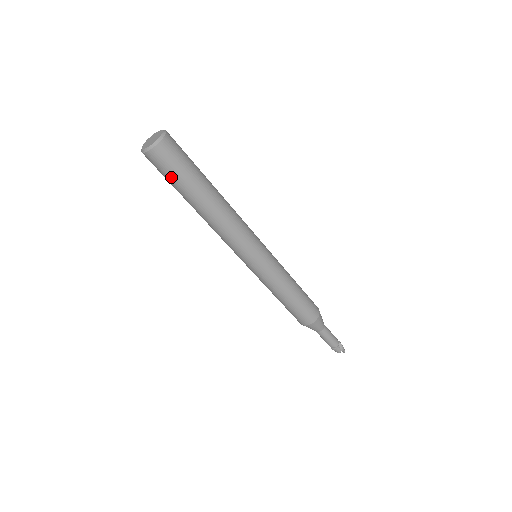
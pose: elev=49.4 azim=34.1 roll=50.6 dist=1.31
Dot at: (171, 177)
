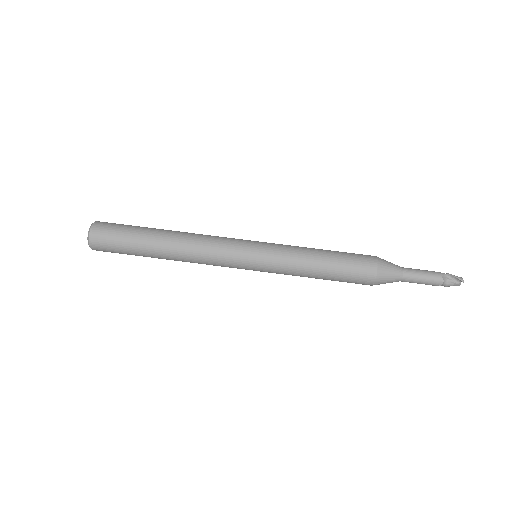
Dot at: (122, 252)
